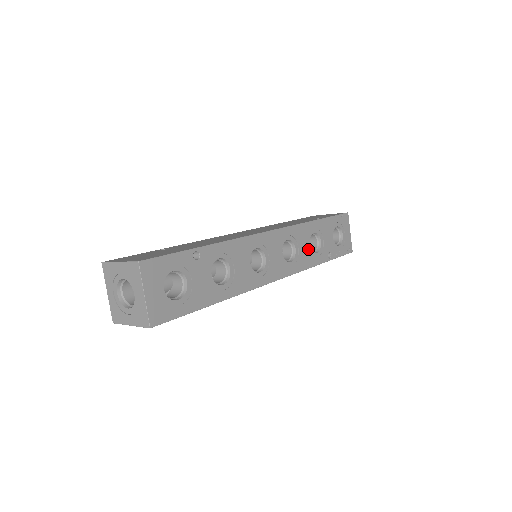
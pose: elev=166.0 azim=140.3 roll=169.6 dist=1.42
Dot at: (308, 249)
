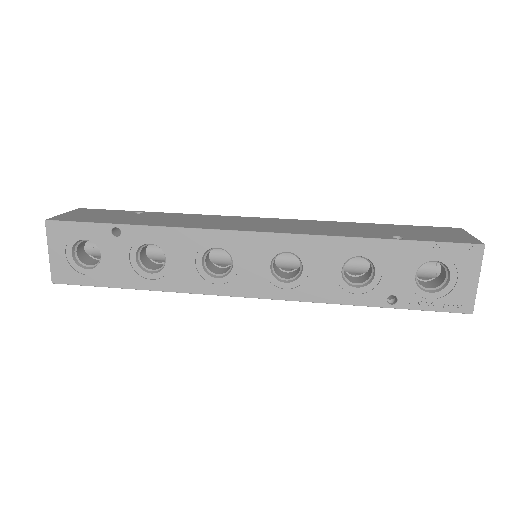
Dot at: (334, 276)
